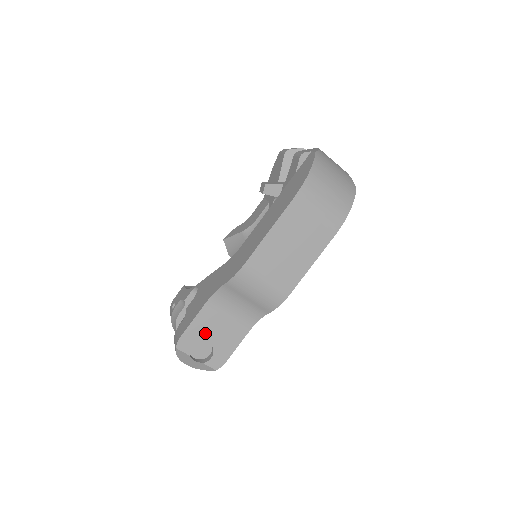
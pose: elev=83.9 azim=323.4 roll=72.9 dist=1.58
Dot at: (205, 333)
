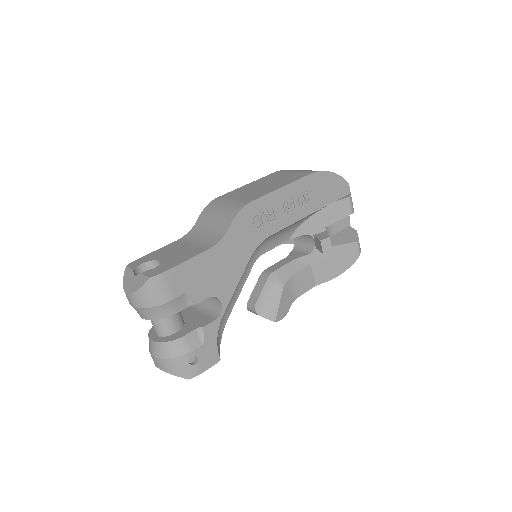
Dot at: (162, 256)
